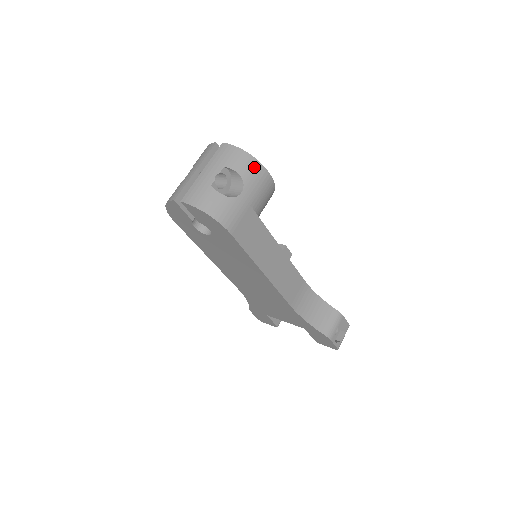
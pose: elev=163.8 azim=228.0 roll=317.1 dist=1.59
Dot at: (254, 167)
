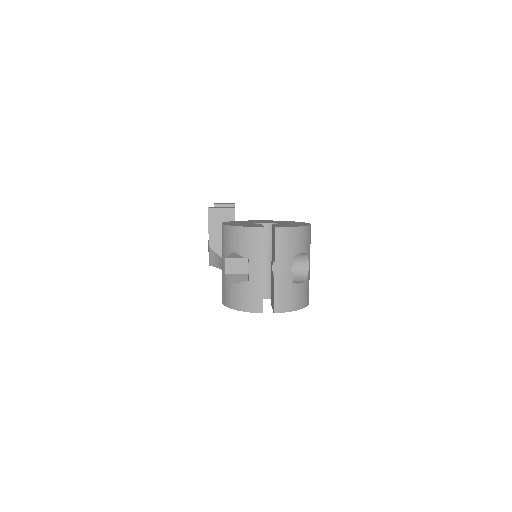
Dot at: (309, 234)
